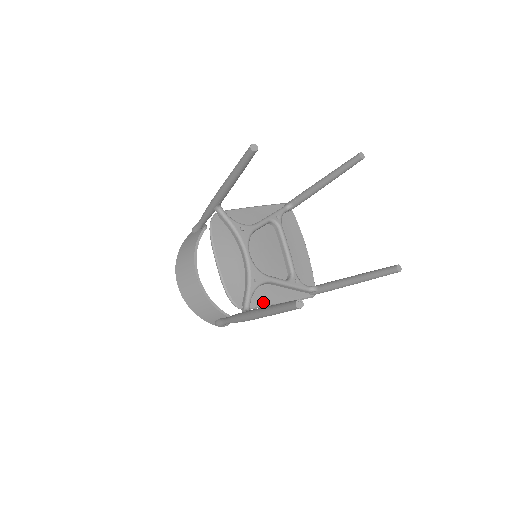
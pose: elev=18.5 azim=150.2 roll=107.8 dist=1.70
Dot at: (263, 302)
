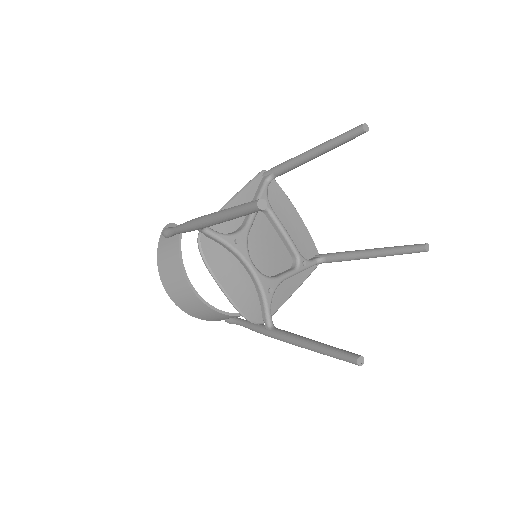
Dot at: (279, 303)
